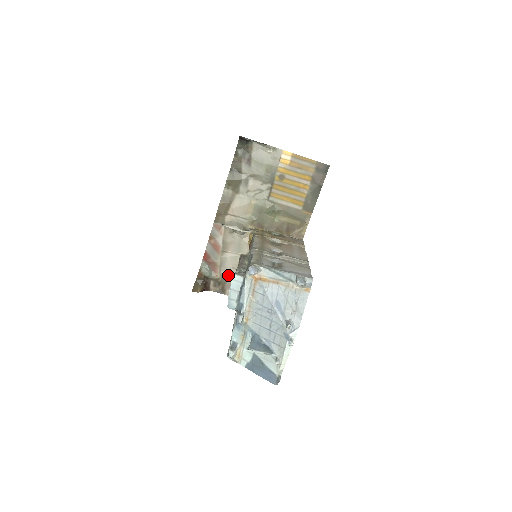
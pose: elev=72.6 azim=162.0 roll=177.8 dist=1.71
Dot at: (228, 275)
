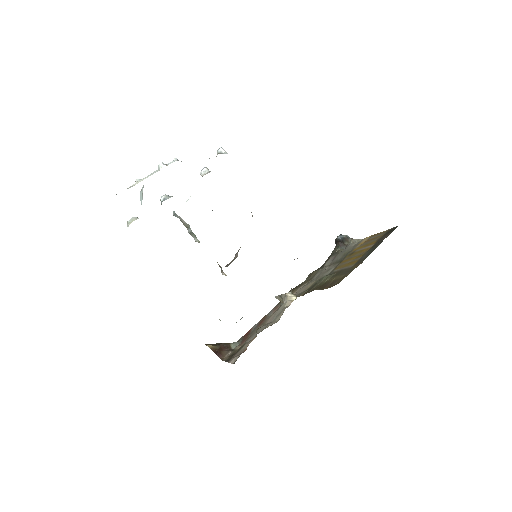
Dot at: occluded
